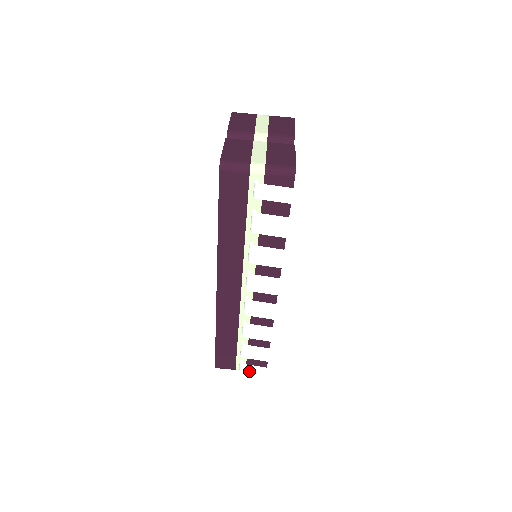
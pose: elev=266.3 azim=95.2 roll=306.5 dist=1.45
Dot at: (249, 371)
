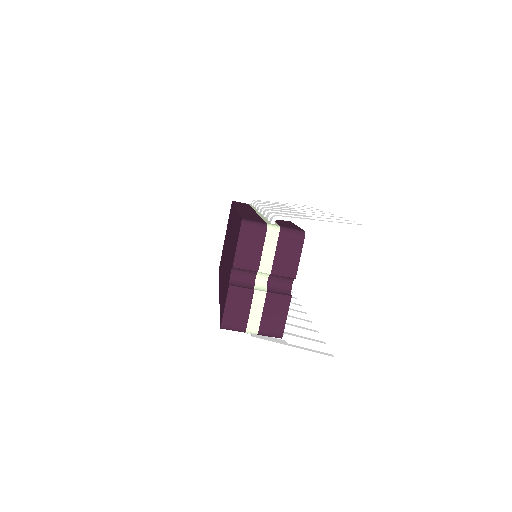
Dot at: occluded
